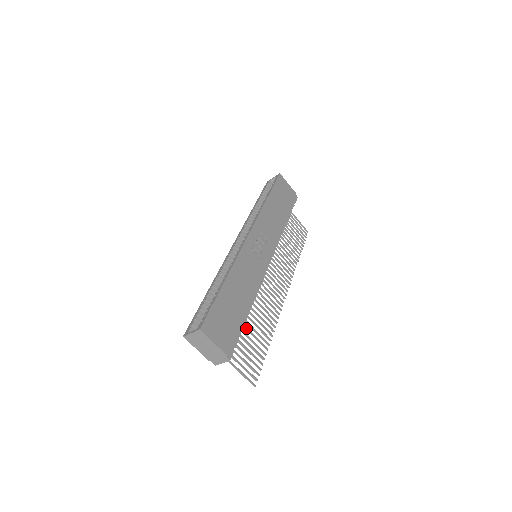
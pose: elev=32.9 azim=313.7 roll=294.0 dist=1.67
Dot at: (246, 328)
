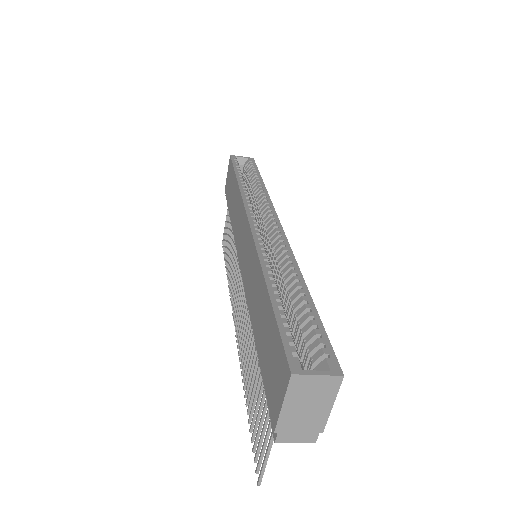
Dot at: occluded
